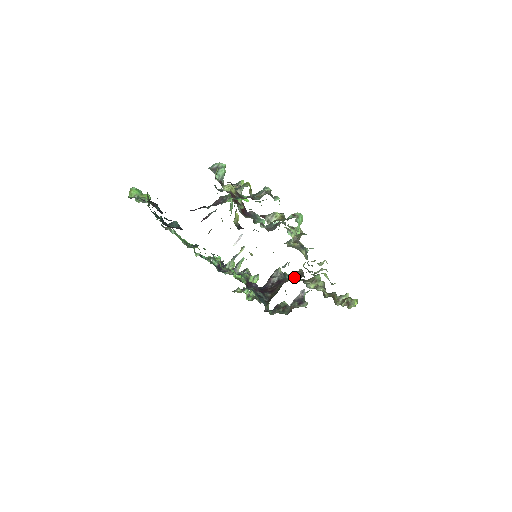
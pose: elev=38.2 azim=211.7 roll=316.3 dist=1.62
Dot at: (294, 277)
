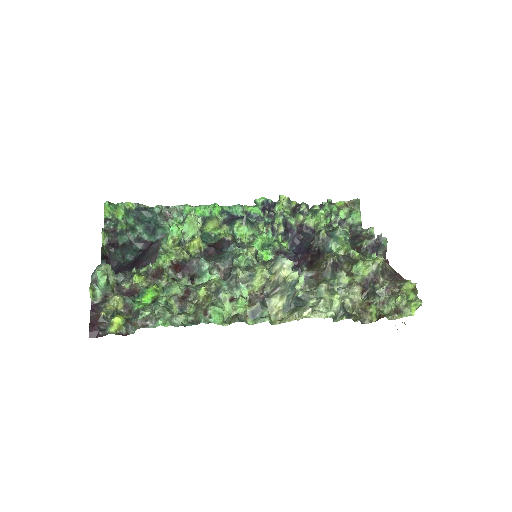
Dot at: (306, 284)
